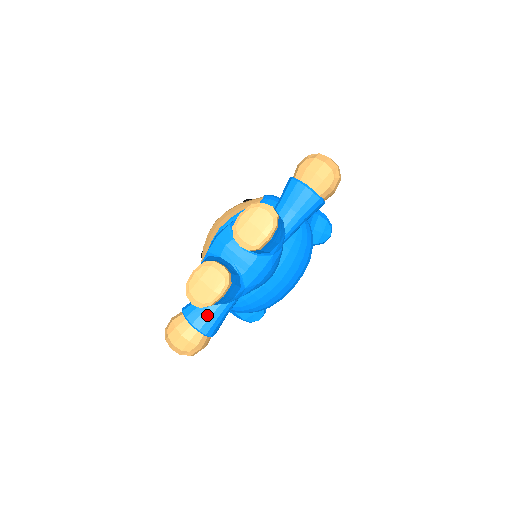
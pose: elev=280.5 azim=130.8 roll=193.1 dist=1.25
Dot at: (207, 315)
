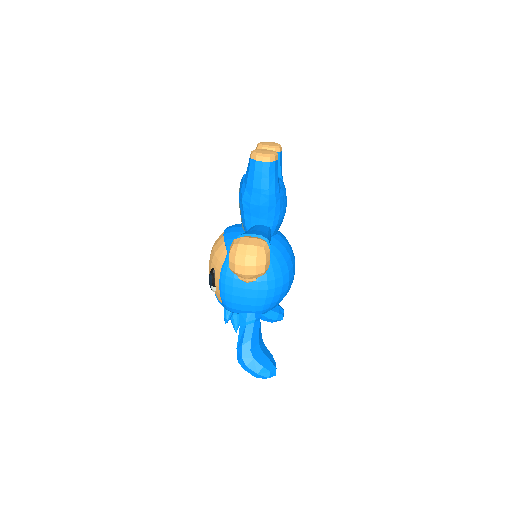
Dot at: (259, 232)
